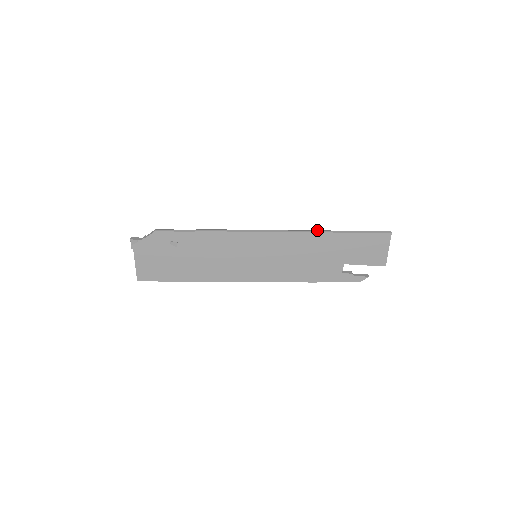
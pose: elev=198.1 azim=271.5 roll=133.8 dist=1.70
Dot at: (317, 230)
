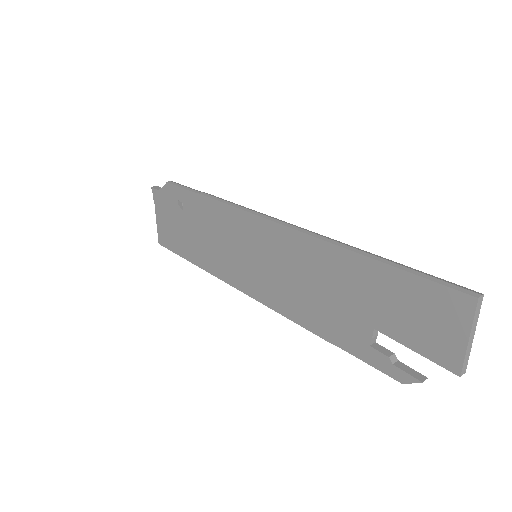
Dot at: (336, 240)
